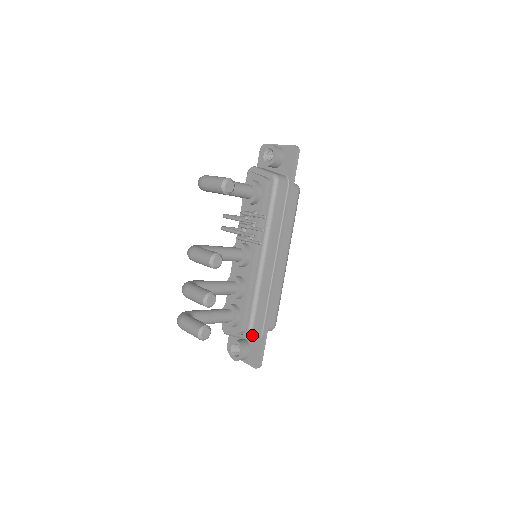
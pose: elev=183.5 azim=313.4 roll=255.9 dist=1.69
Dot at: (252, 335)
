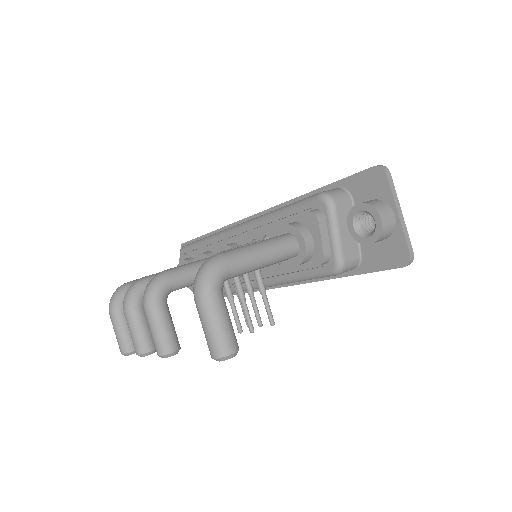
Dot at: occluded
